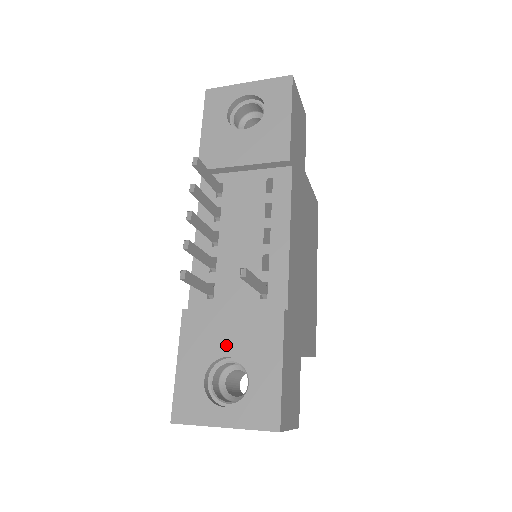
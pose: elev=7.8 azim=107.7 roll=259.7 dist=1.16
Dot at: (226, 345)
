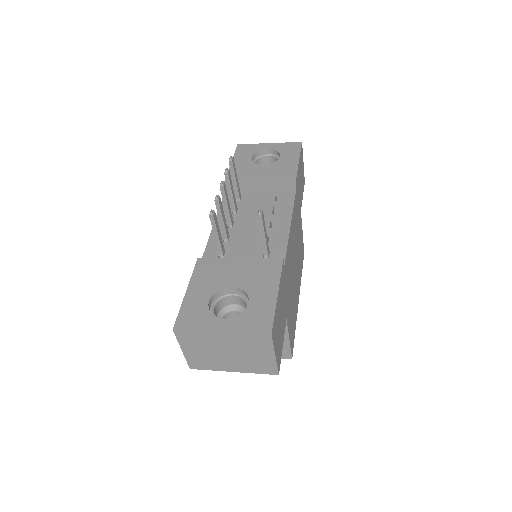
Dot at: (232, 279)
